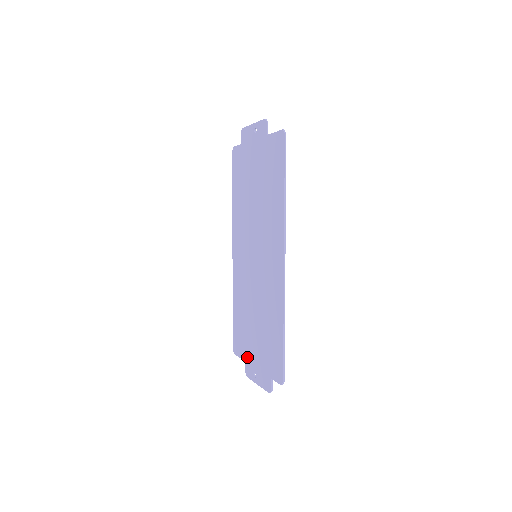
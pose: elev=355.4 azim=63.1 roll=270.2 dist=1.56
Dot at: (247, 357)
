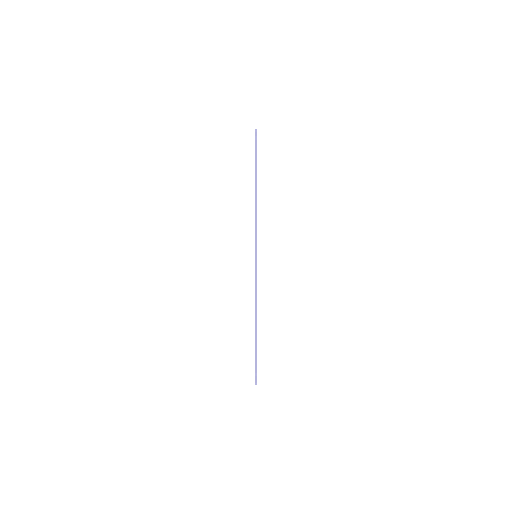
Dot at: occluded
